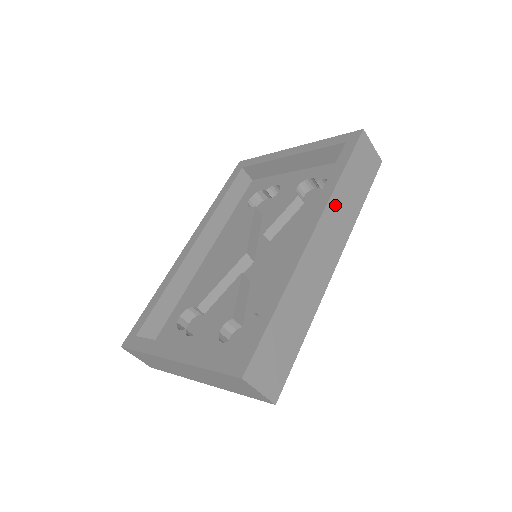
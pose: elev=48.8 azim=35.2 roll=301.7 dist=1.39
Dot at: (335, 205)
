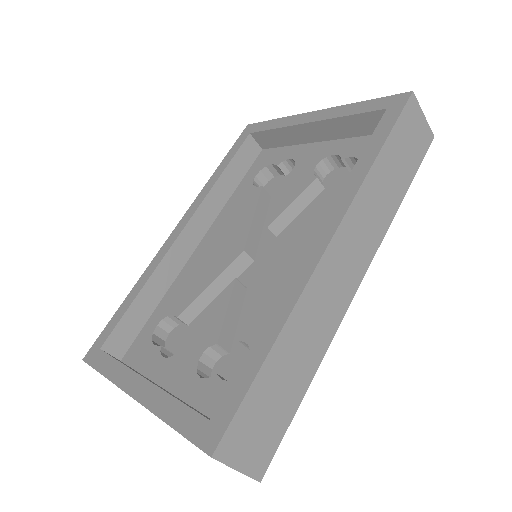
Dot at: (364, 201)
